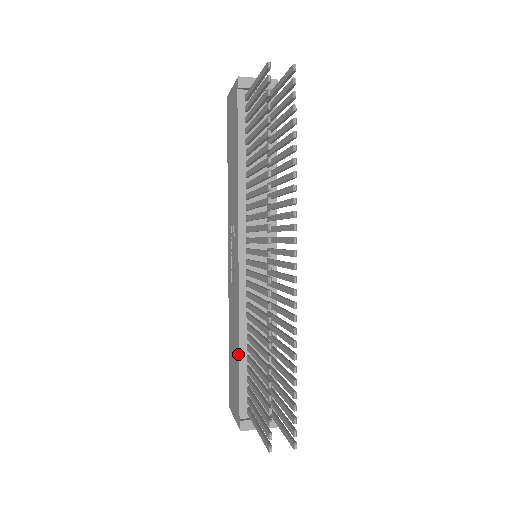
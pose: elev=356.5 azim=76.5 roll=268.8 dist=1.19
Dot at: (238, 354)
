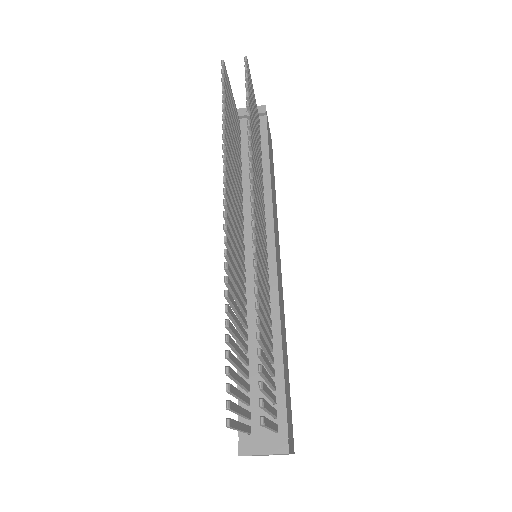
Dot at: occluded
